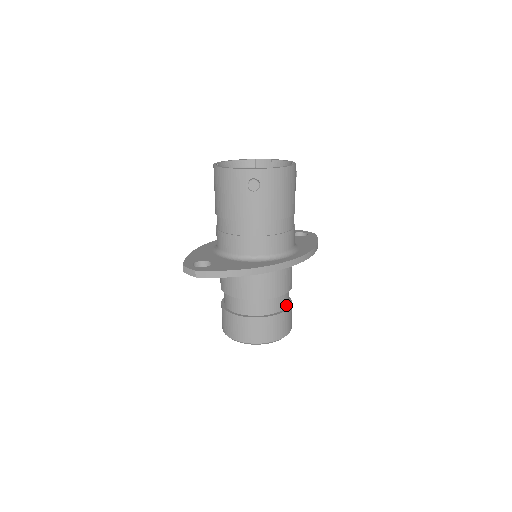
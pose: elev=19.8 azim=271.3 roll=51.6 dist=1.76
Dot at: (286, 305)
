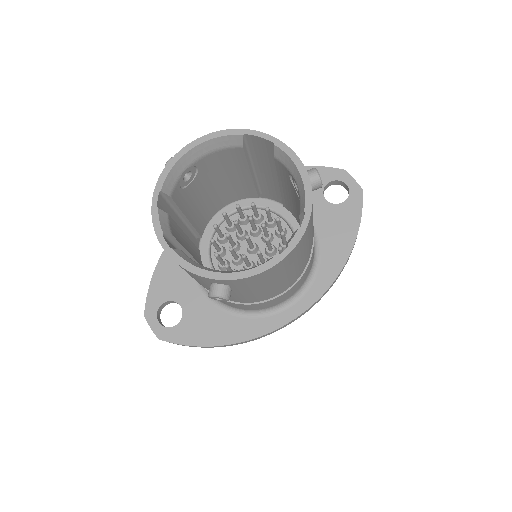
Dot at: occluded
